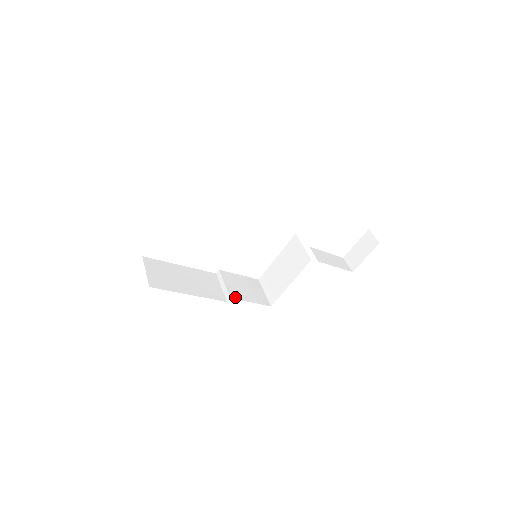
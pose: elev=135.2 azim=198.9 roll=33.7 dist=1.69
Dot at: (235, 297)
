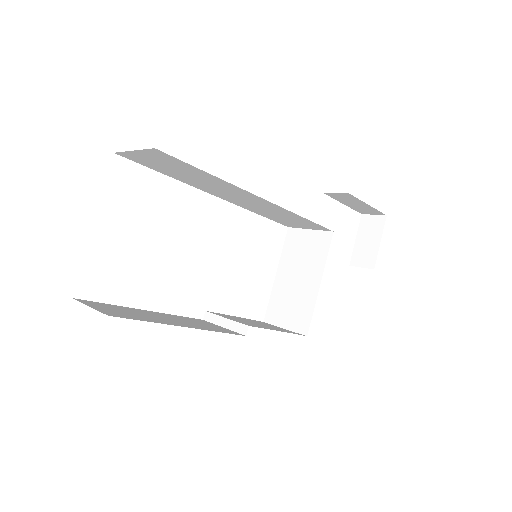
Dot at: (254, 326)
